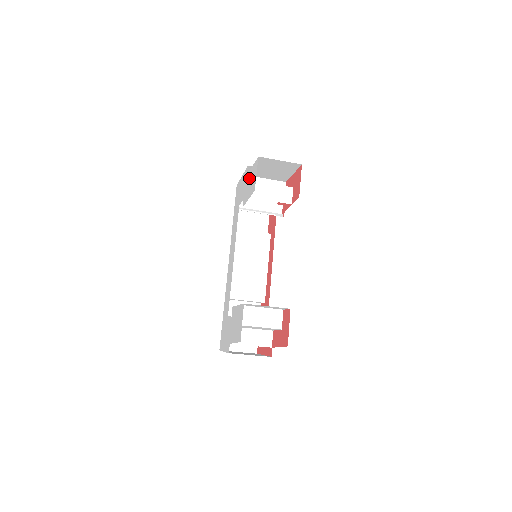
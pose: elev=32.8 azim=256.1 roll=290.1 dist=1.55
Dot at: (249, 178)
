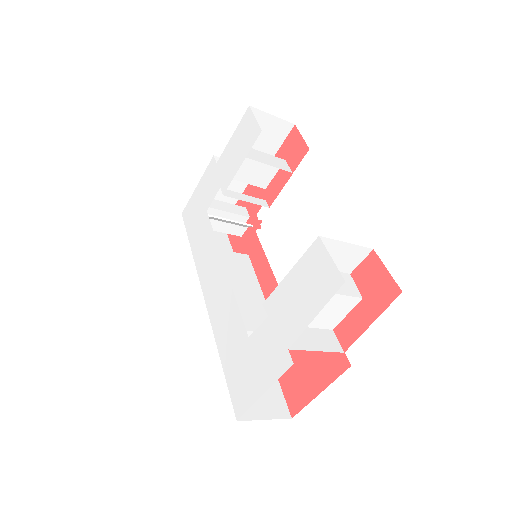
Dot at: (229, 151)
